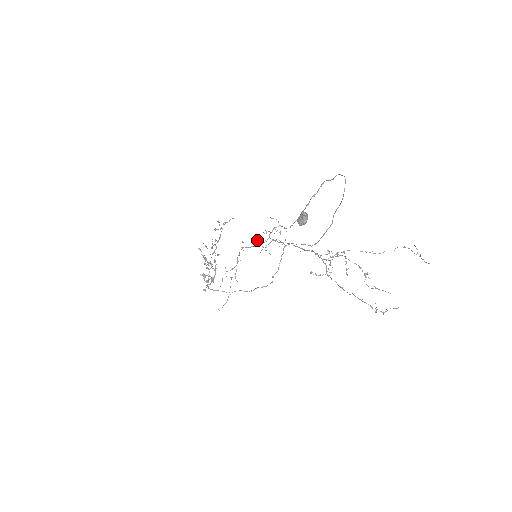
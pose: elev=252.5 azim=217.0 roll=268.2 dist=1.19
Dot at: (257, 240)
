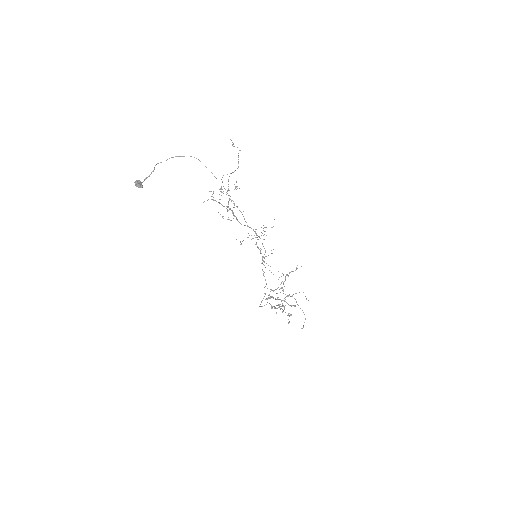
Dot at: occluded
